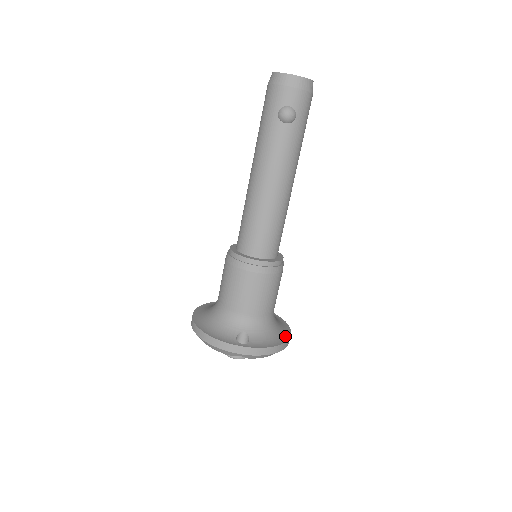
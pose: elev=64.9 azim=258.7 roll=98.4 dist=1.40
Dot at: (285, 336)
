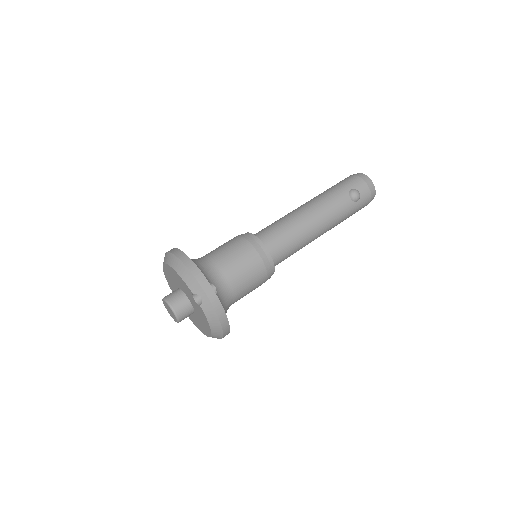
Dot at: occluded
